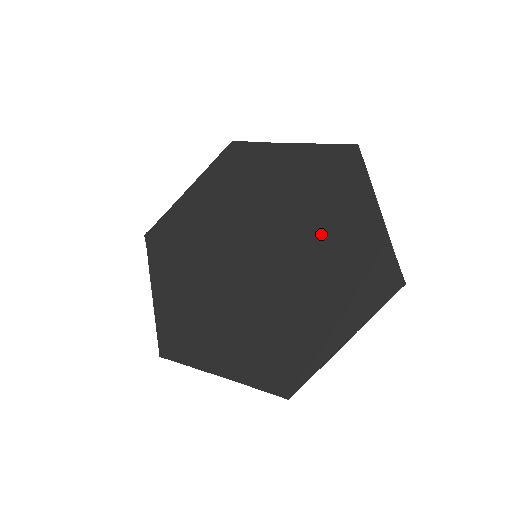
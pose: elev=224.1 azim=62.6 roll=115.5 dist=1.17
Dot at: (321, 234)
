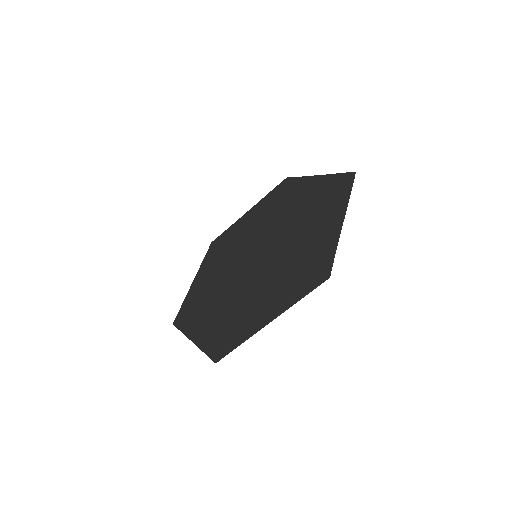
Dot at: (299, 239)
